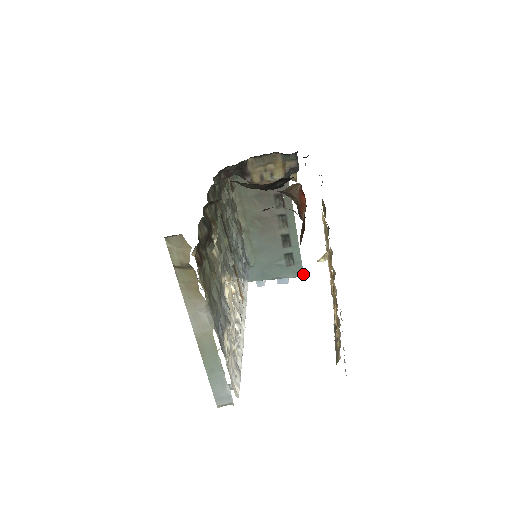
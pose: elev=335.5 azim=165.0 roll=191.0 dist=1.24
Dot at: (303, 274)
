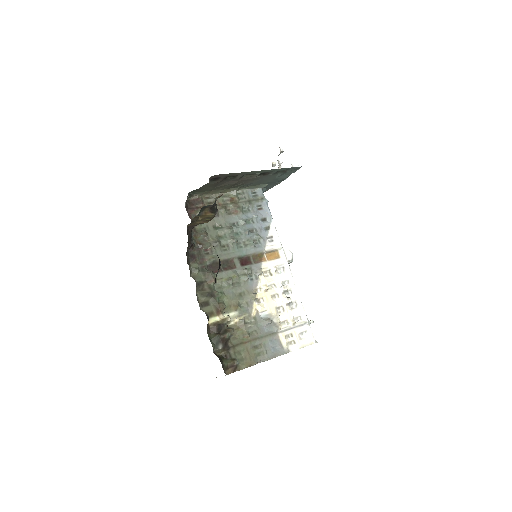
Dot at: (300, 167)
